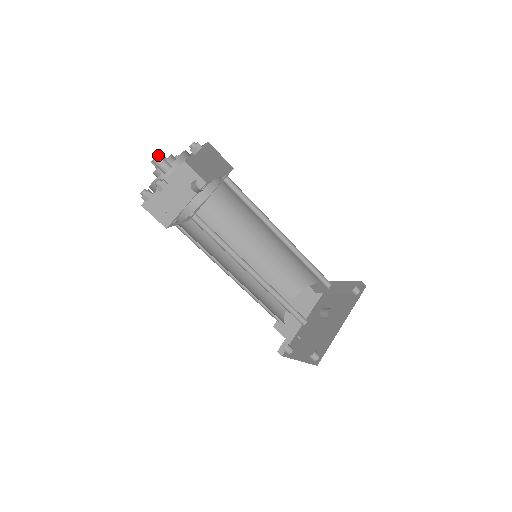
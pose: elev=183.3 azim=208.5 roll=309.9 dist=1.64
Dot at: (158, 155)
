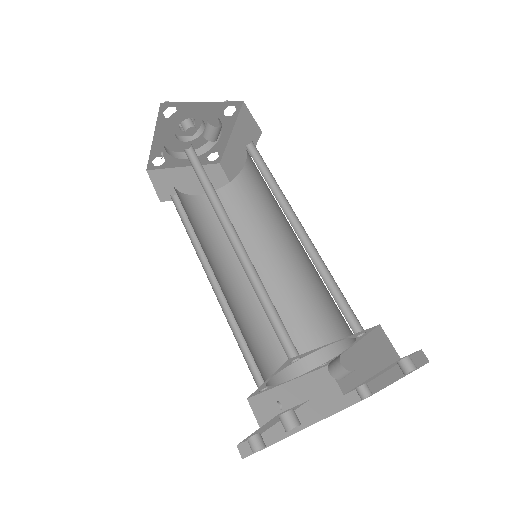
Dot at: occluded
